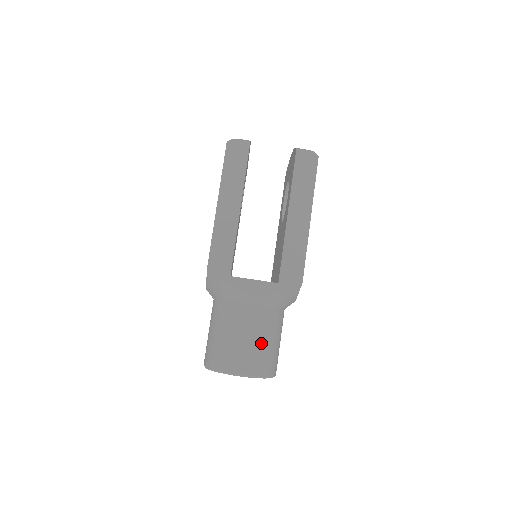
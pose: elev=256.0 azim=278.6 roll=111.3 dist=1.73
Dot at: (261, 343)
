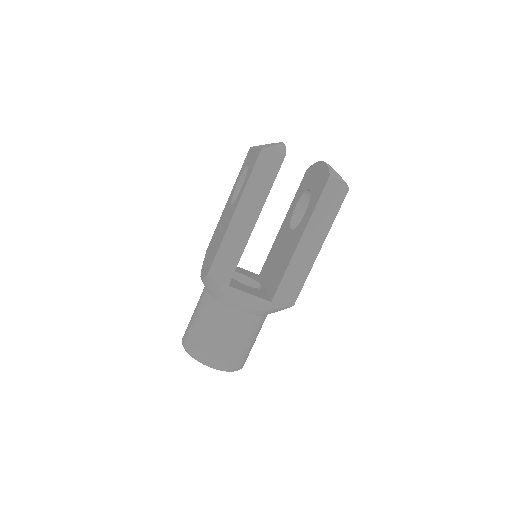
Dot at: (240, 345)
